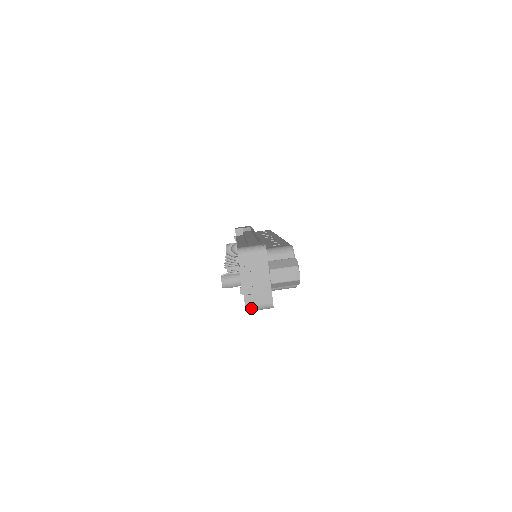
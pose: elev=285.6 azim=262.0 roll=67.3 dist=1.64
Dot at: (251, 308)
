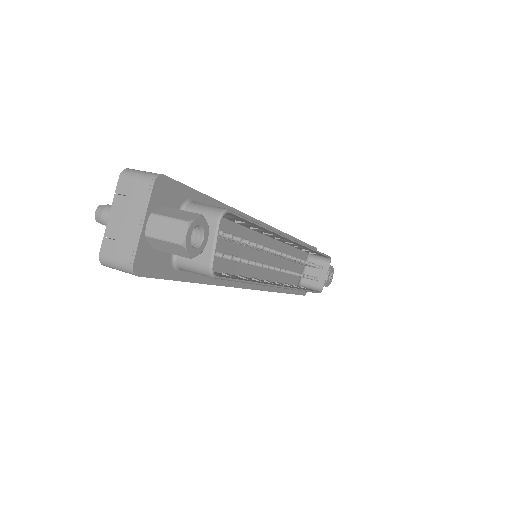
Dot at: (106, 260)
